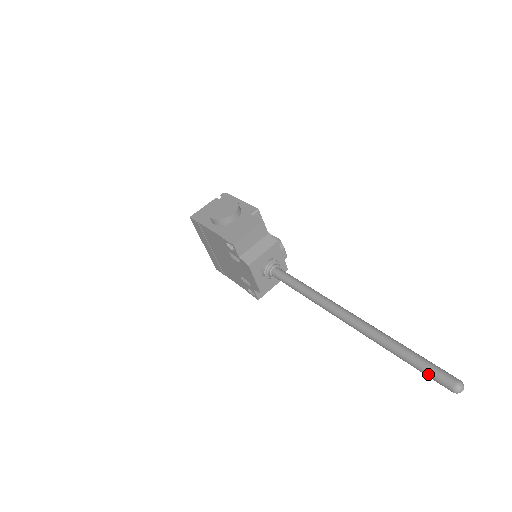
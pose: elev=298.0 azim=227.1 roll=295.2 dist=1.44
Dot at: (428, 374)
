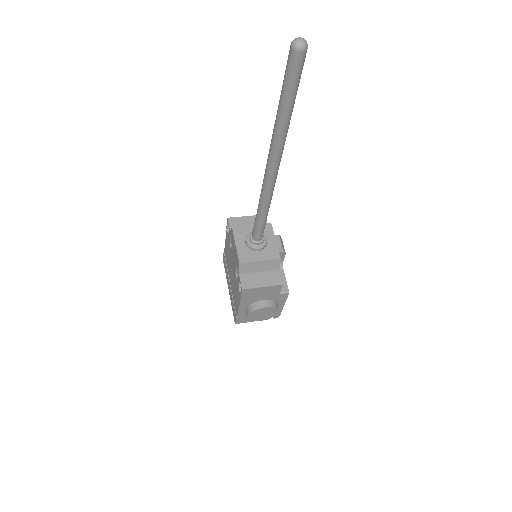
Dot at: occluded
